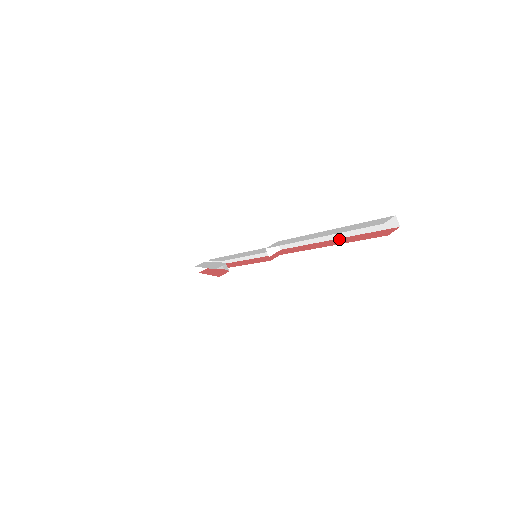
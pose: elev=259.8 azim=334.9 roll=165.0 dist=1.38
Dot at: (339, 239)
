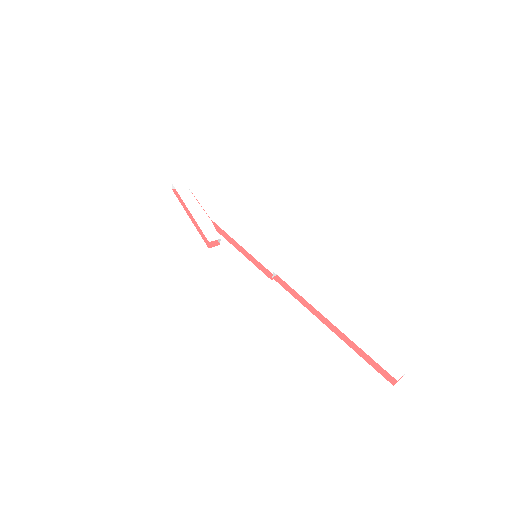
Dot at: occluded
